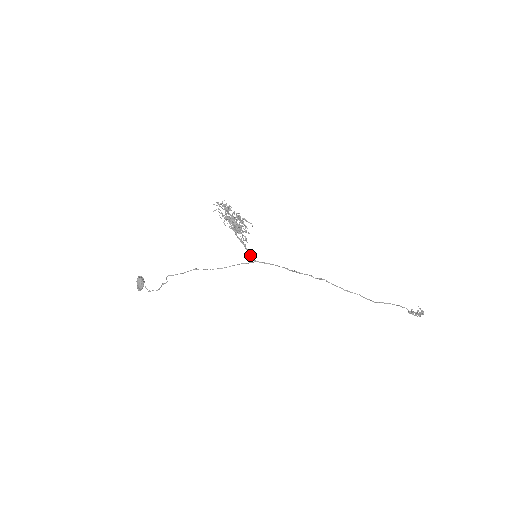
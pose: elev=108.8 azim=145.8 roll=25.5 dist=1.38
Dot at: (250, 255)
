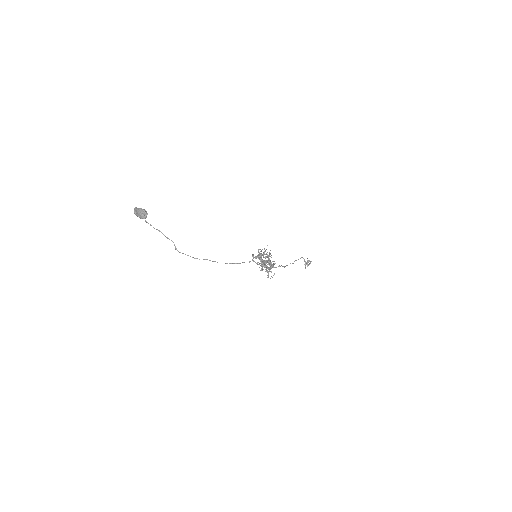
Dot at: (253, 255)
